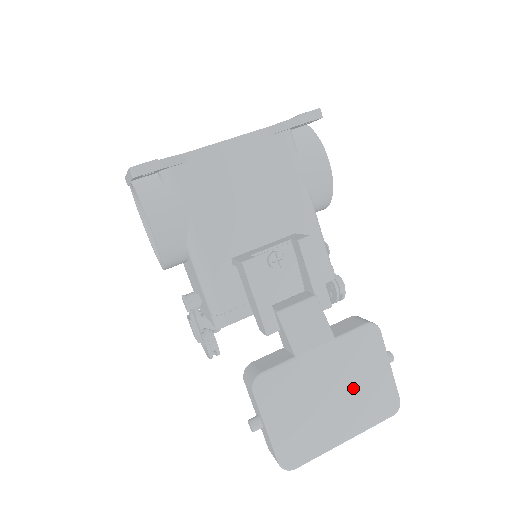
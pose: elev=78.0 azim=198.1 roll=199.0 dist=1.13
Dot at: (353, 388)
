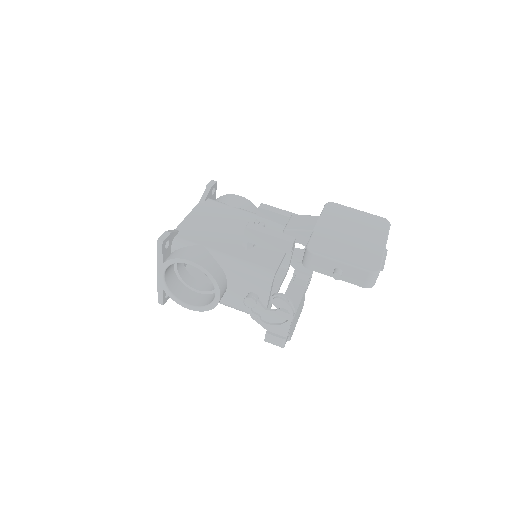
Dot at: (356, 226)
